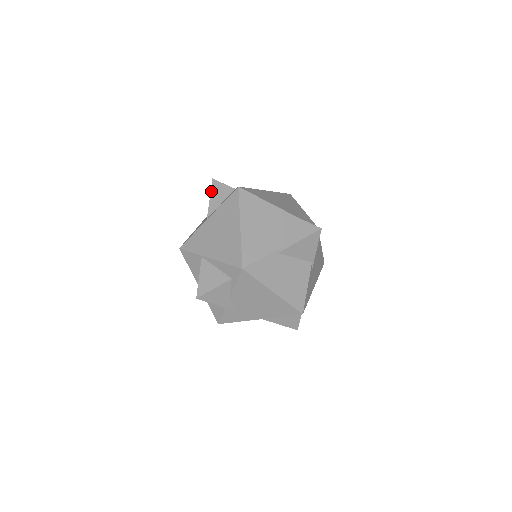
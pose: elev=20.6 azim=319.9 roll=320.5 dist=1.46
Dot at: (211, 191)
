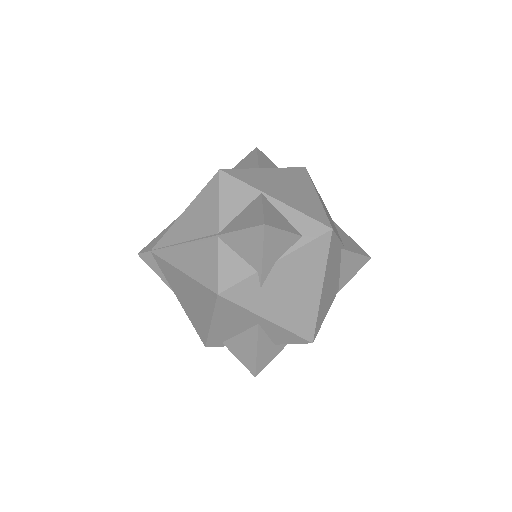
Dot at: (258, 154)
